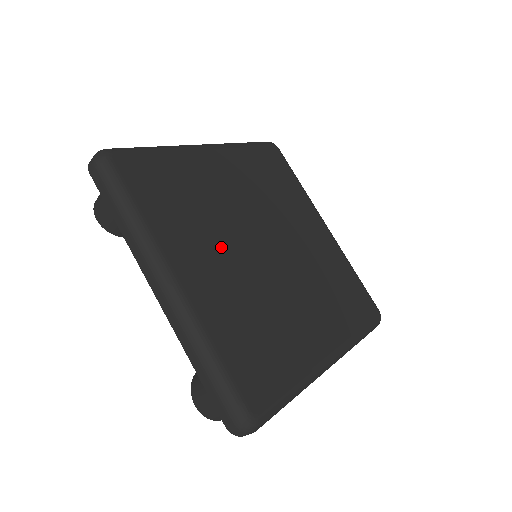
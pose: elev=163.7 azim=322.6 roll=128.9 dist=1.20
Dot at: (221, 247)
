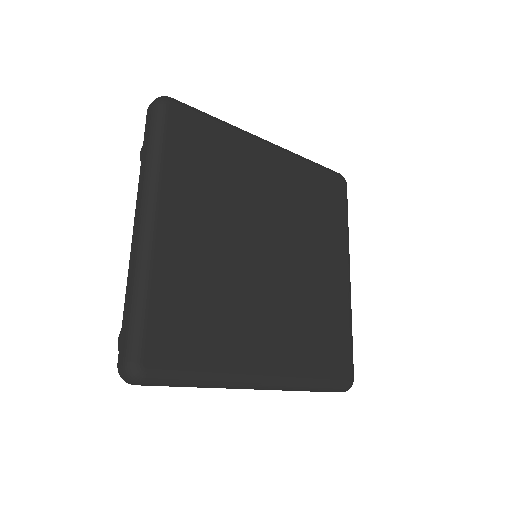
Dot at: (219, 224)
